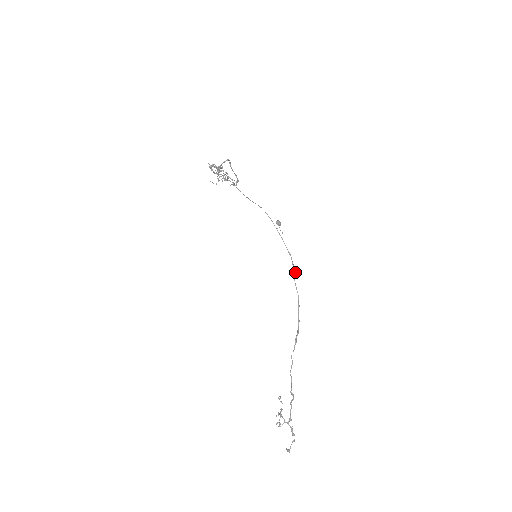
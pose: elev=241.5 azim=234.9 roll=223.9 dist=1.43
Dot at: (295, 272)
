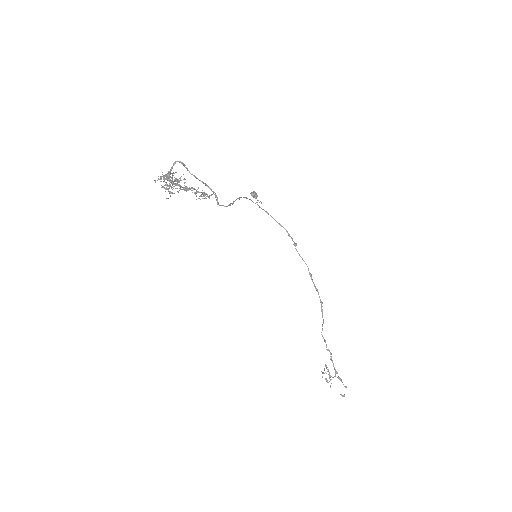
Dot at: (296, 244)
